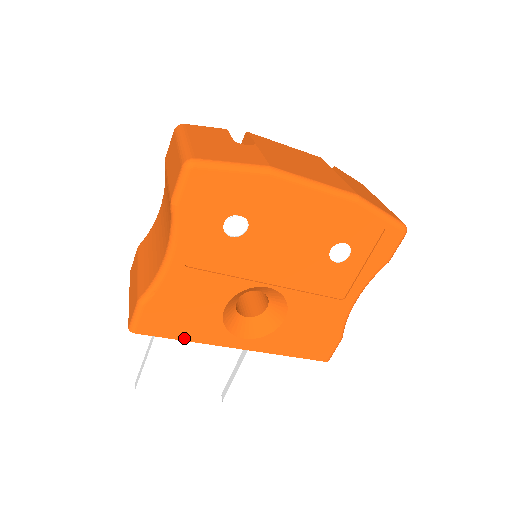
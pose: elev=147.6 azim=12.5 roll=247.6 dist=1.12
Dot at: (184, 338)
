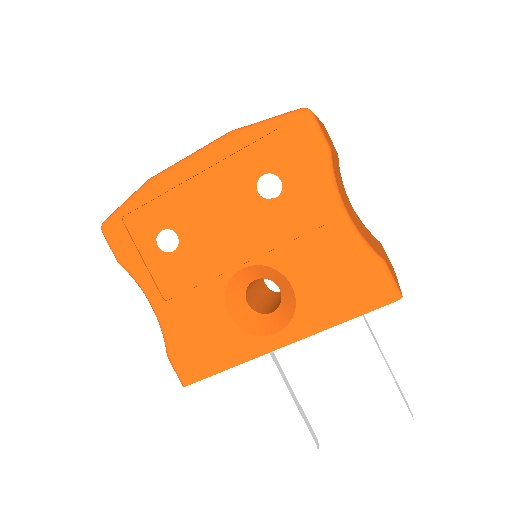
Dot at: (226, 367)
